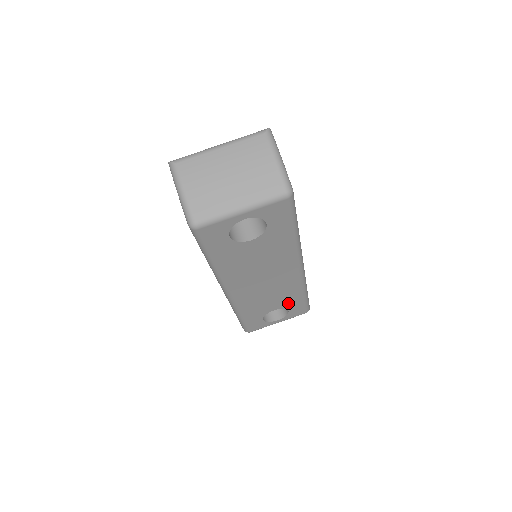
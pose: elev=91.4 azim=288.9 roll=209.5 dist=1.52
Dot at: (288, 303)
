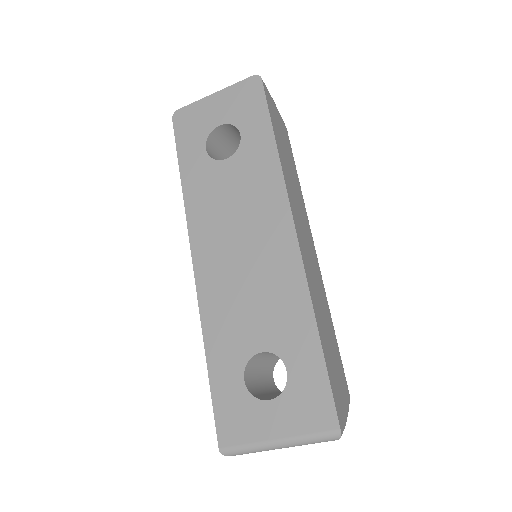
Dot at: occluded
